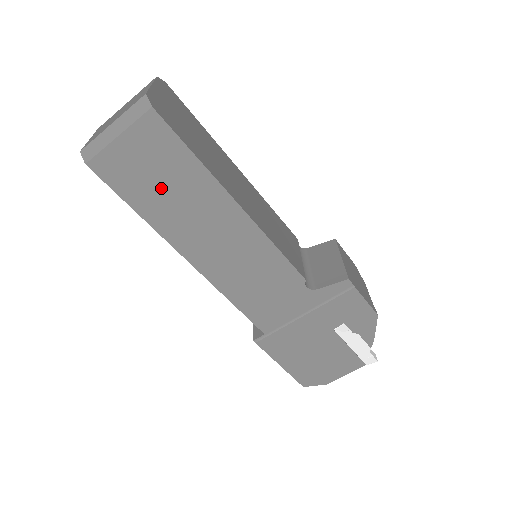
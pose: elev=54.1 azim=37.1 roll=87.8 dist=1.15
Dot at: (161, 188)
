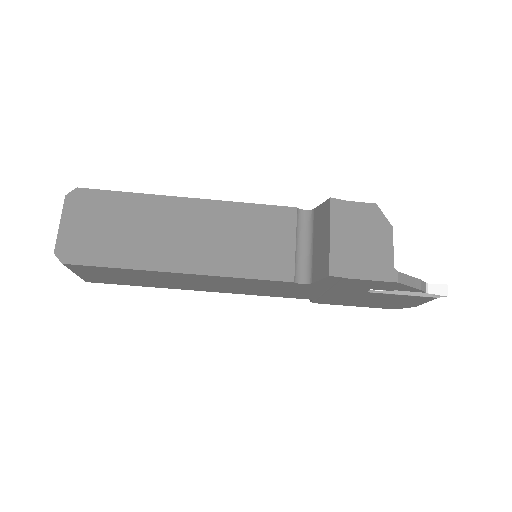
Dot at: (130, 279)
